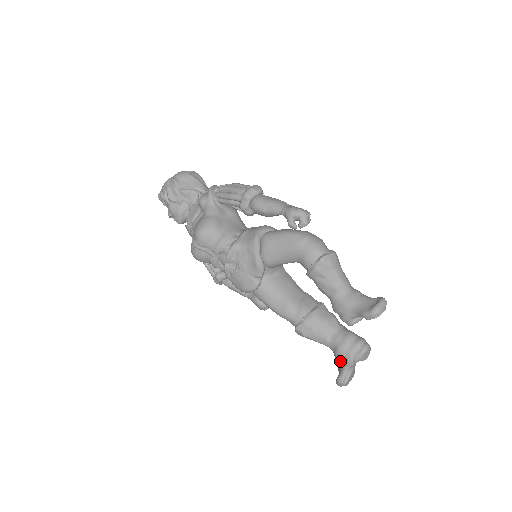
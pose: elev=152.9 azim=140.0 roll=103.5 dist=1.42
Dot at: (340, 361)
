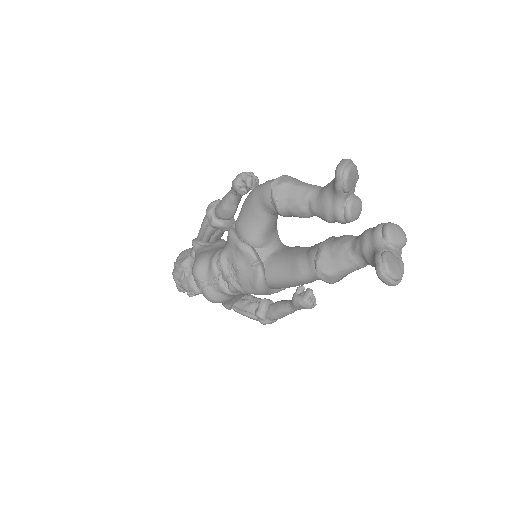
Dot at: (372, 260)
